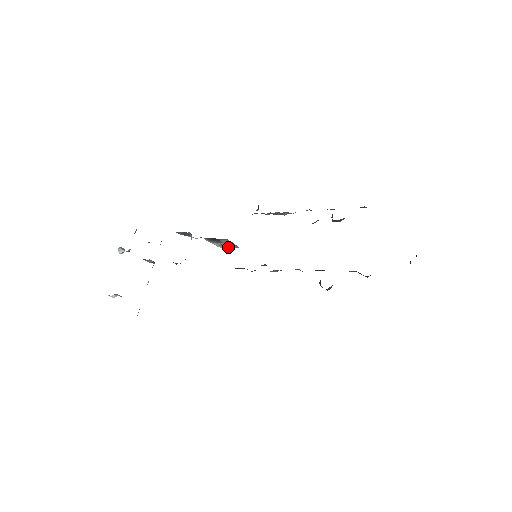
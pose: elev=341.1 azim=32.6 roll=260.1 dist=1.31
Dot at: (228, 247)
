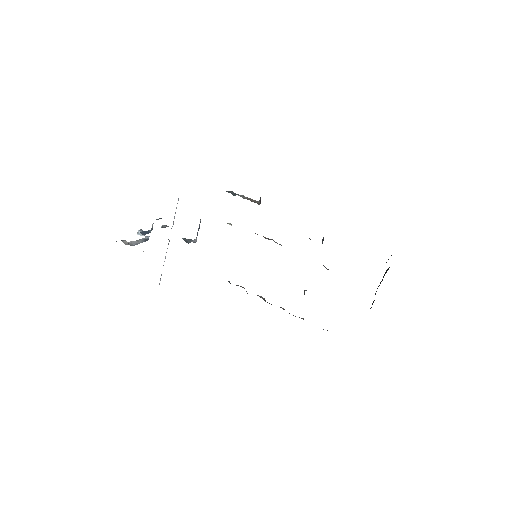
Dot at: occluded
